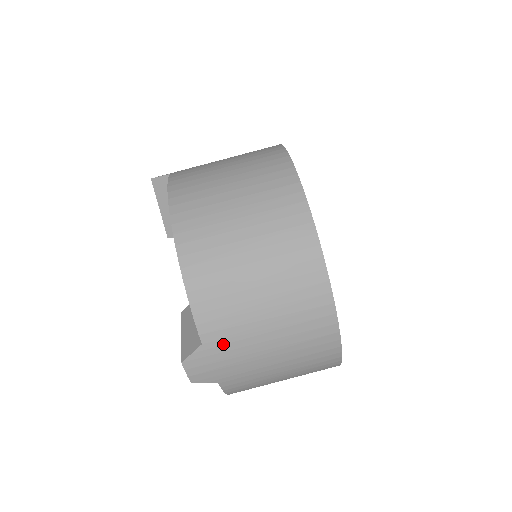
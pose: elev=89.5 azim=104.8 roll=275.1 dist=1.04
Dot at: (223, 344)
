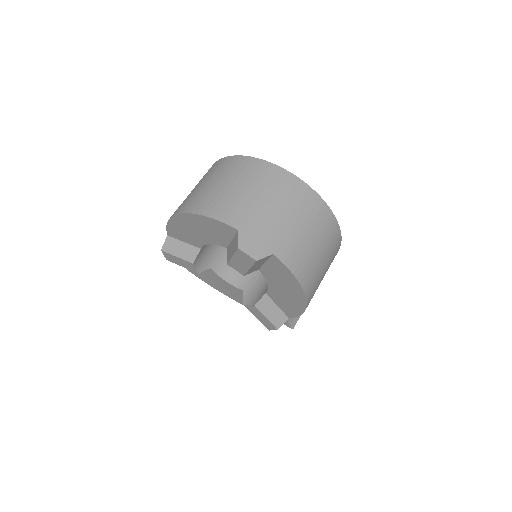
Dot at: (249, 222)
